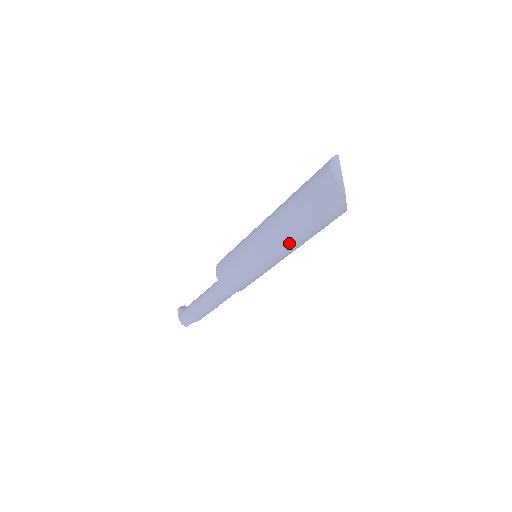
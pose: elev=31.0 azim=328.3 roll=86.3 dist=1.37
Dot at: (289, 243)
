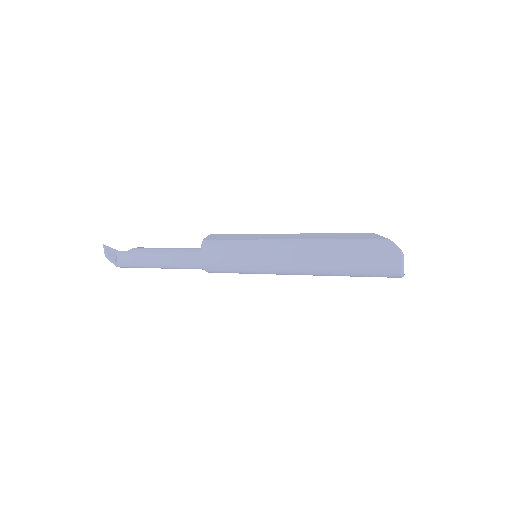
Dot at: occluded
